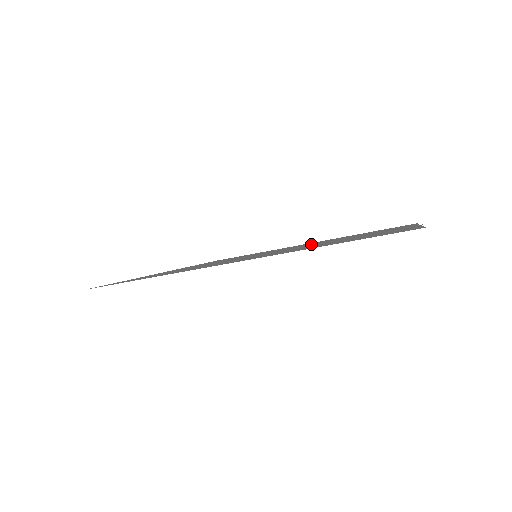
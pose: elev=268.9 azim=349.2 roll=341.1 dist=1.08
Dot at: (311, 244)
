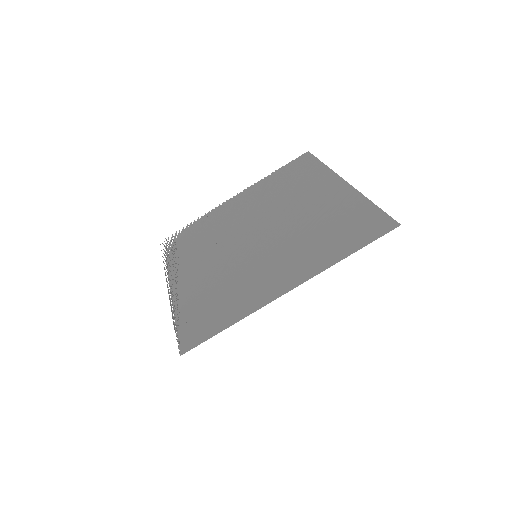
Dot at: (269, 217)
